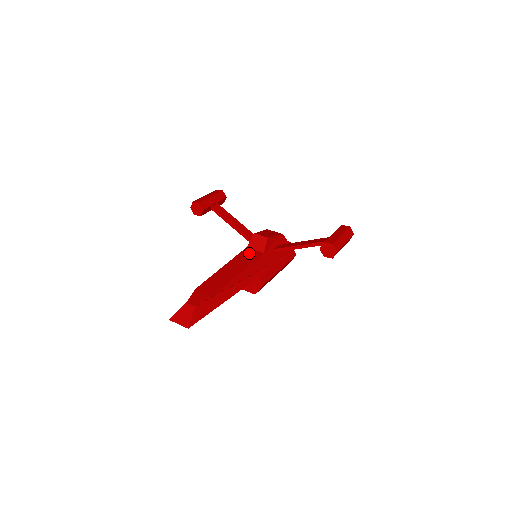
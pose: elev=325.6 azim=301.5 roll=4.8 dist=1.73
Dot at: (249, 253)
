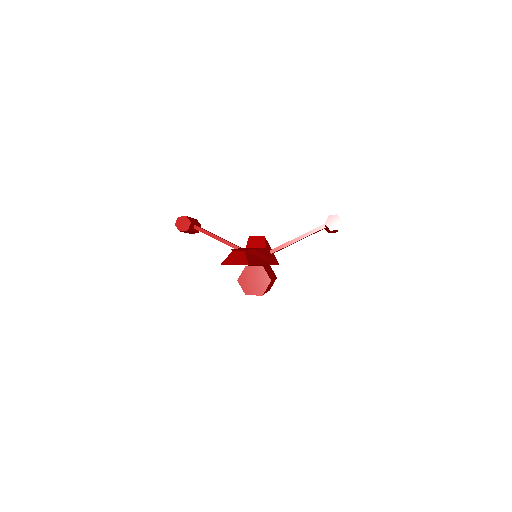
Dot at: occluded
